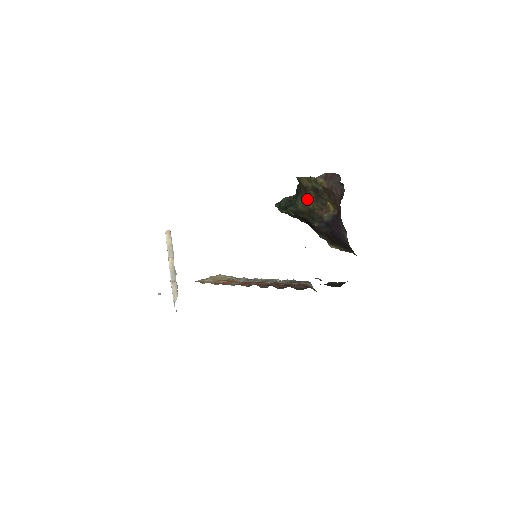
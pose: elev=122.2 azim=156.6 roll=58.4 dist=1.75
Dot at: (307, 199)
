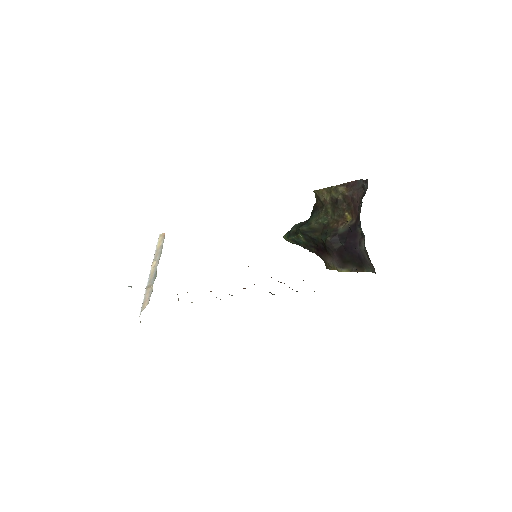
Dot at: (323, 215)
